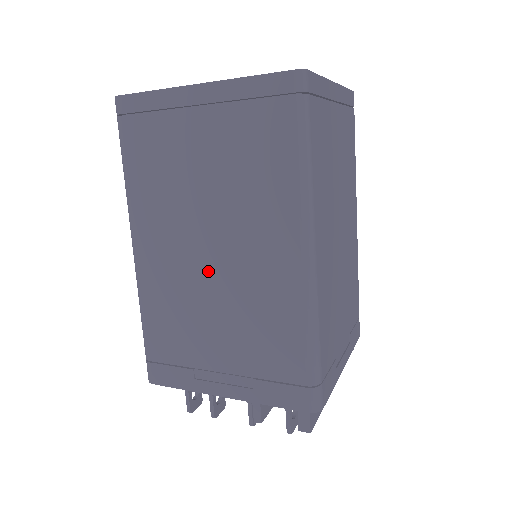
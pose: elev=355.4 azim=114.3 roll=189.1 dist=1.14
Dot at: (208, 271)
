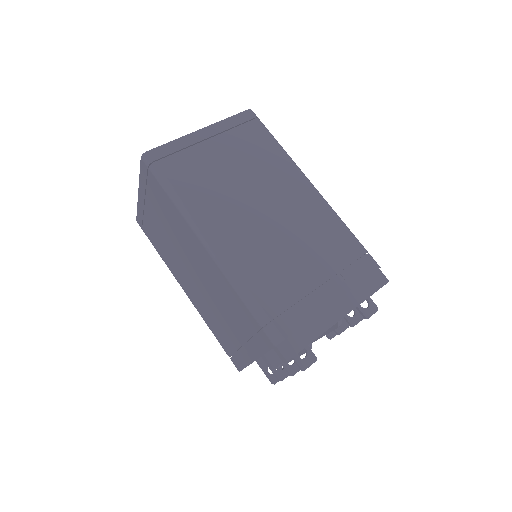
Dot at: (200, 285)
